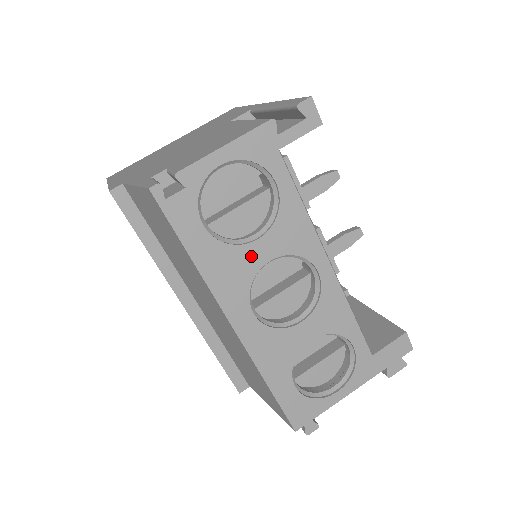
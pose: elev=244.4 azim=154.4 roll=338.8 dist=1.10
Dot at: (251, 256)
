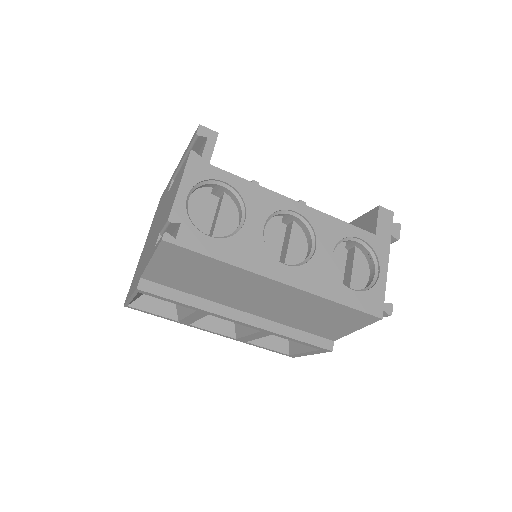
Dot at: (251, 233)
